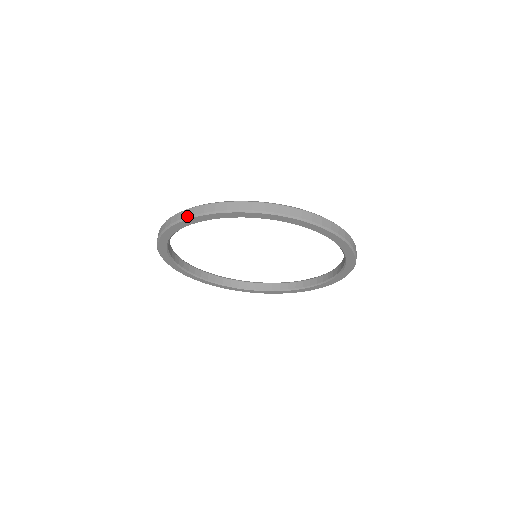
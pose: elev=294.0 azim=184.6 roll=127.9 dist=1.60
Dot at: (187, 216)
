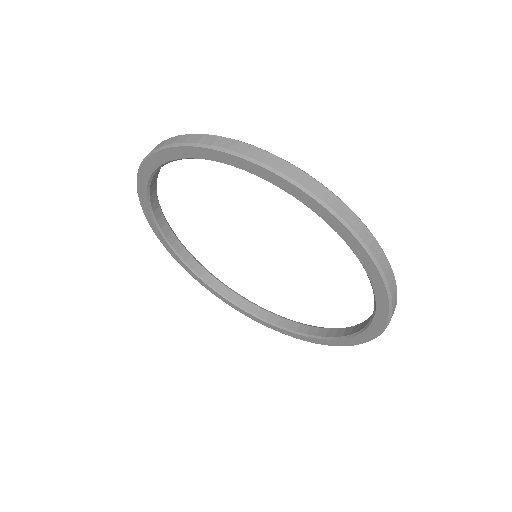
Dot at: (217, 145)
